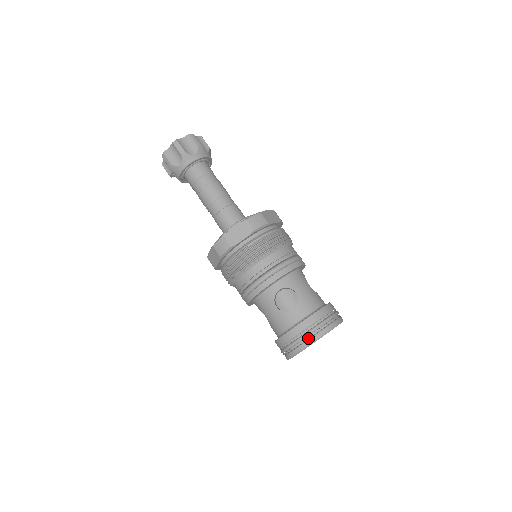
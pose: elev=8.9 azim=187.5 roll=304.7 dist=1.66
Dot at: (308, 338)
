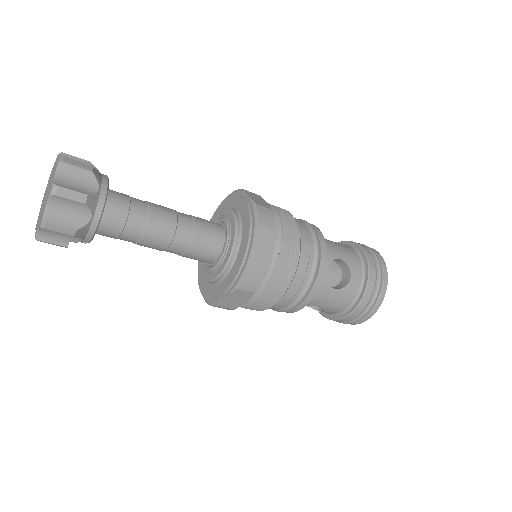
Dot at: (381, 290)
